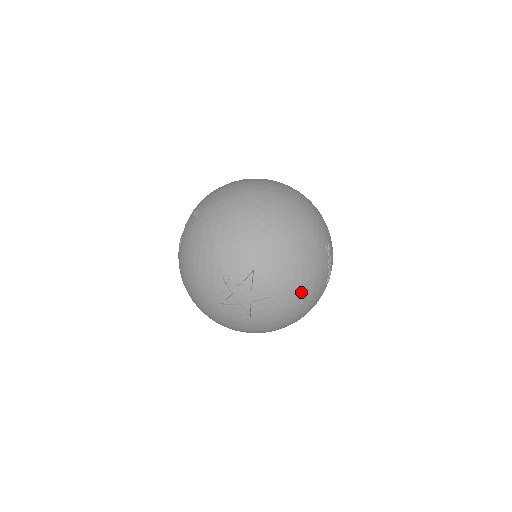
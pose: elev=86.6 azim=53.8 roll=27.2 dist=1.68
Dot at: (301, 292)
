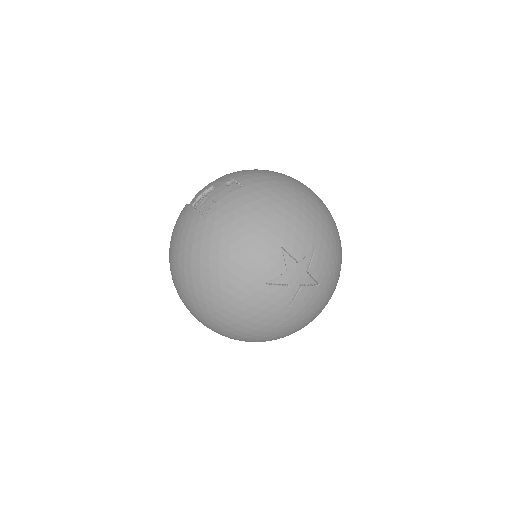
Dot at: (332, 289)
